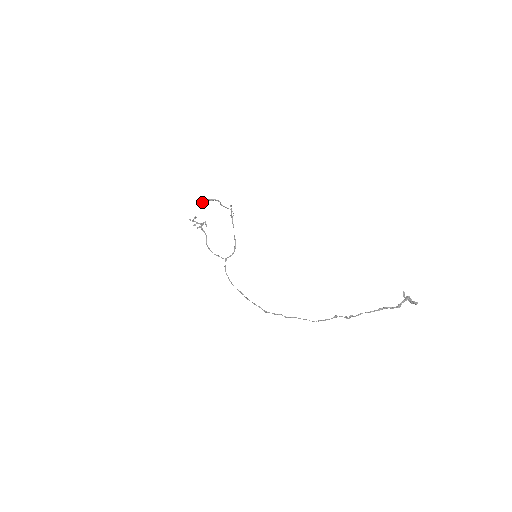
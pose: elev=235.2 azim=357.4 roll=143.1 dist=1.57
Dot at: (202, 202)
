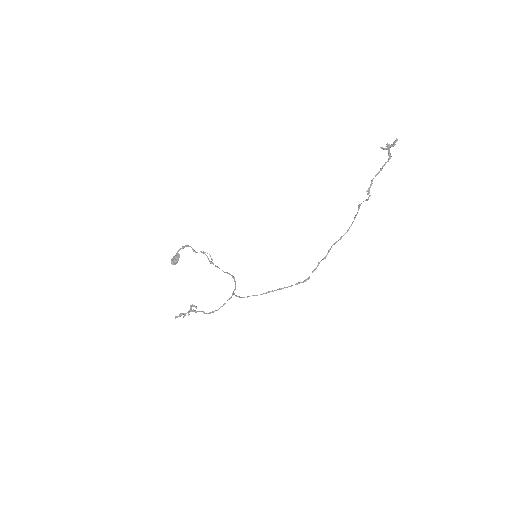
Dot at: (175, 255)
